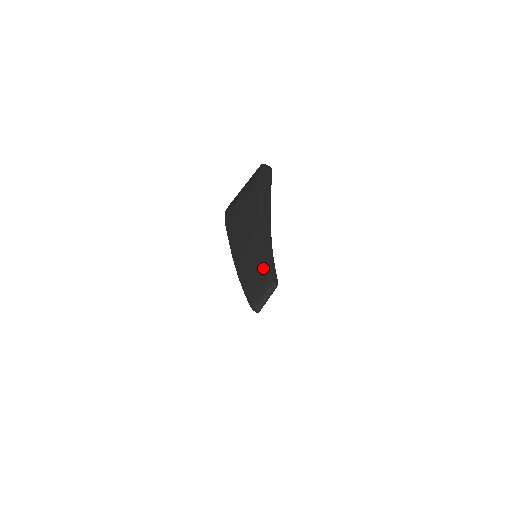
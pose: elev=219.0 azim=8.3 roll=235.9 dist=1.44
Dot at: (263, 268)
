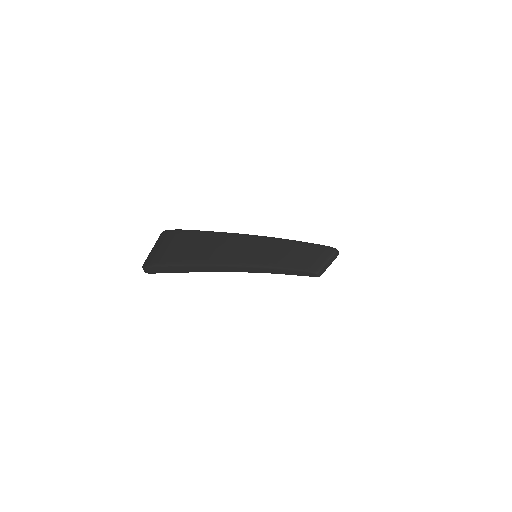
Dot at: (304, 246)
